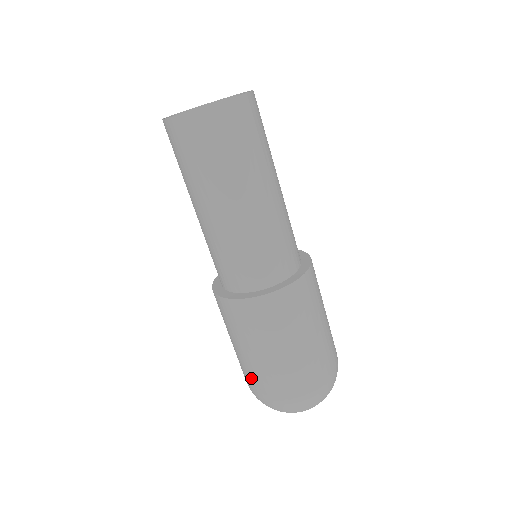
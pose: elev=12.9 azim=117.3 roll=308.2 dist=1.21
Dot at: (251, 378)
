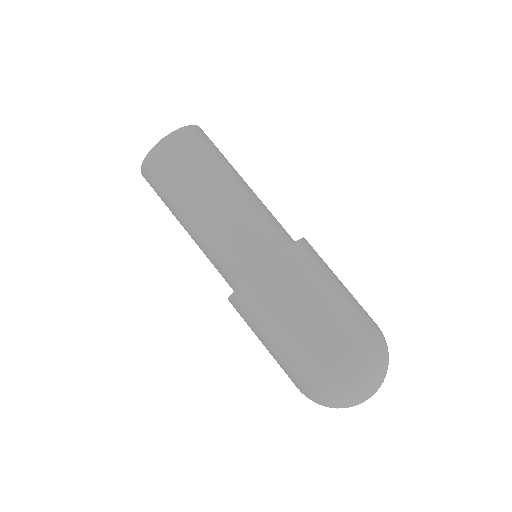
Dot at: (295, 371)
